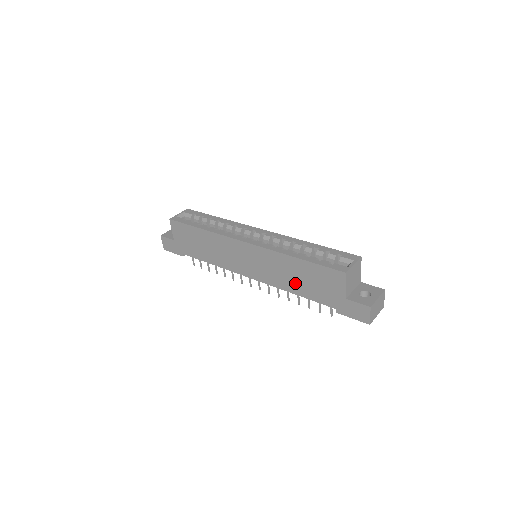
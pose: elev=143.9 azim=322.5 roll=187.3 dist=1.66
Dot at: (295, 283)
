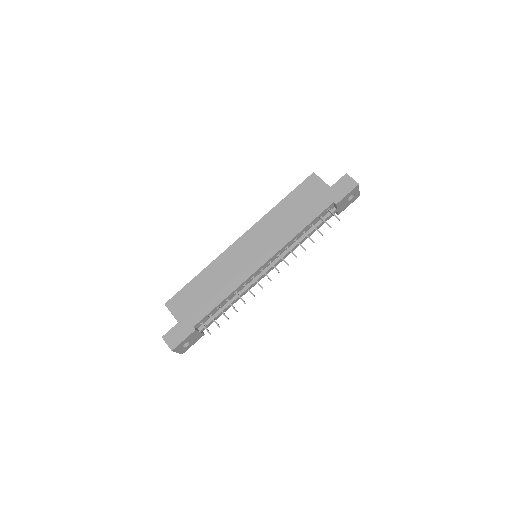
Dot at: (295, 220)
